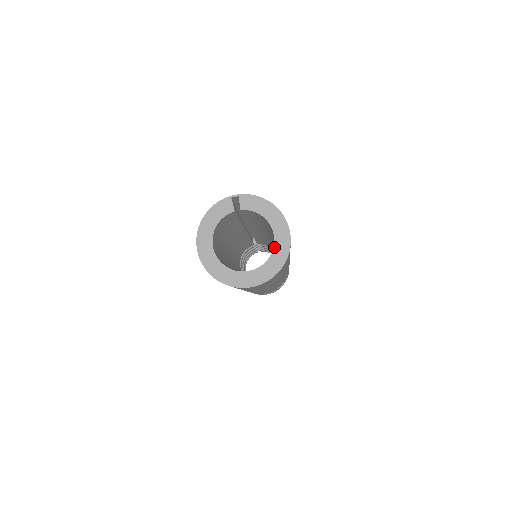
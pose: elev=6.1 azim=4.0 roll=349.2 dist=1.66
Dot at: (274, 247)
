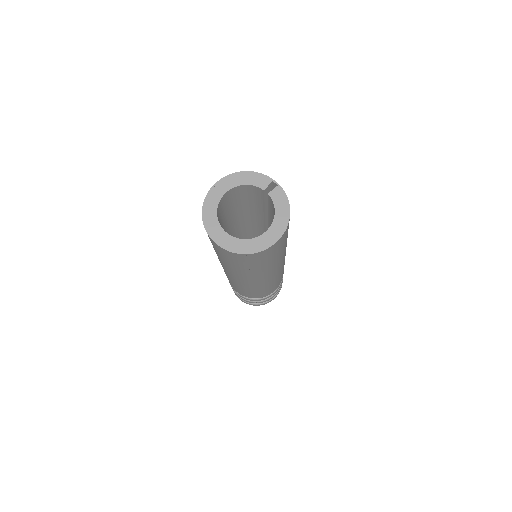
Dot at: (257, 237)
